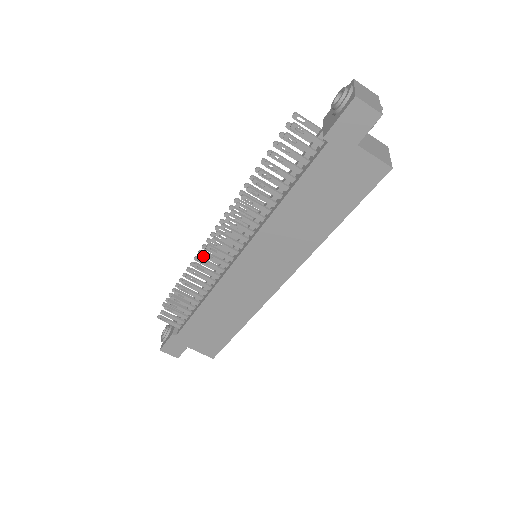
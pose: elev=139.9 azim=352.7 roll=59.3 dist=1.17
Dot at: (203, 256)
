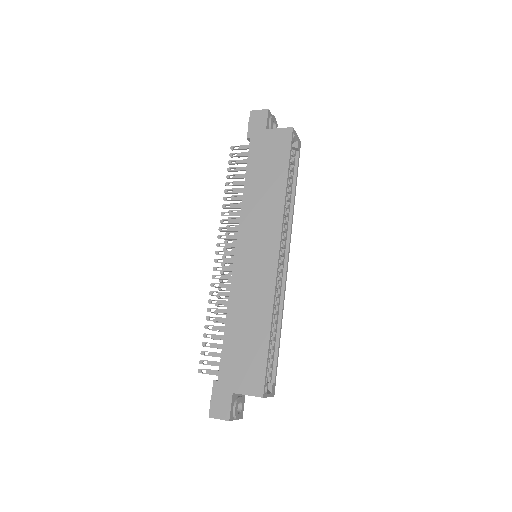
Dot at: (222, 290)
